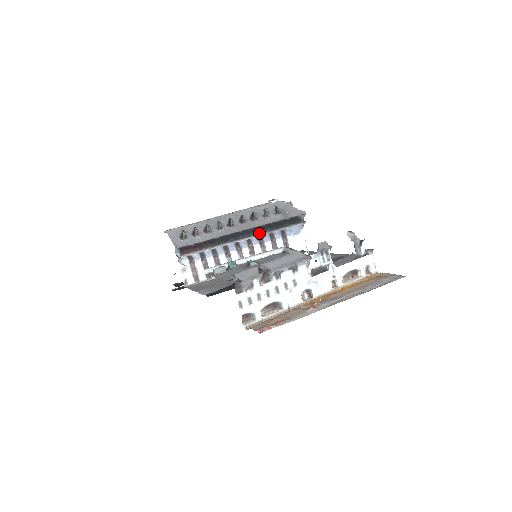
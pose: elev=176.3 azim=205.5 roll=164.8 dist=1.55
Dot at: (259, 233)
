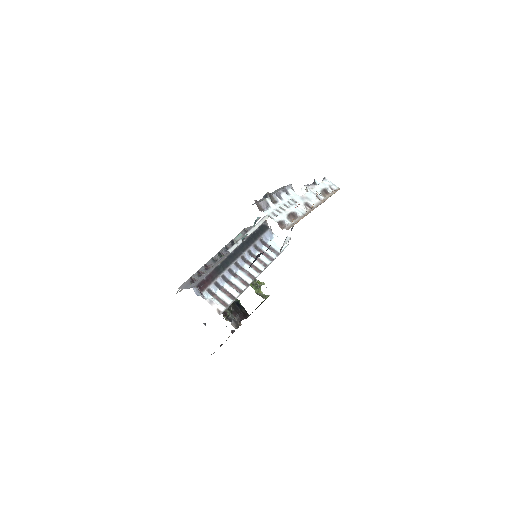
Dot at: (246, 249)
